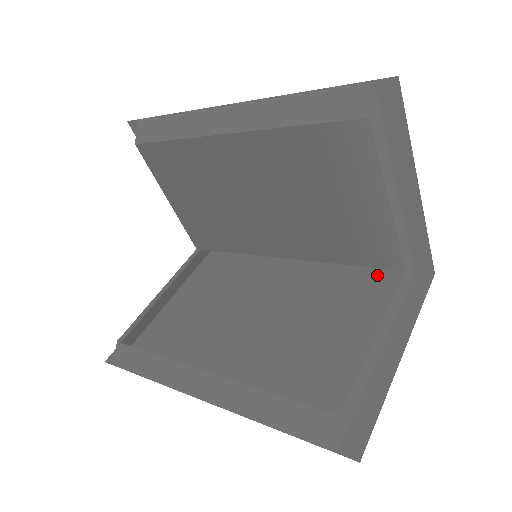
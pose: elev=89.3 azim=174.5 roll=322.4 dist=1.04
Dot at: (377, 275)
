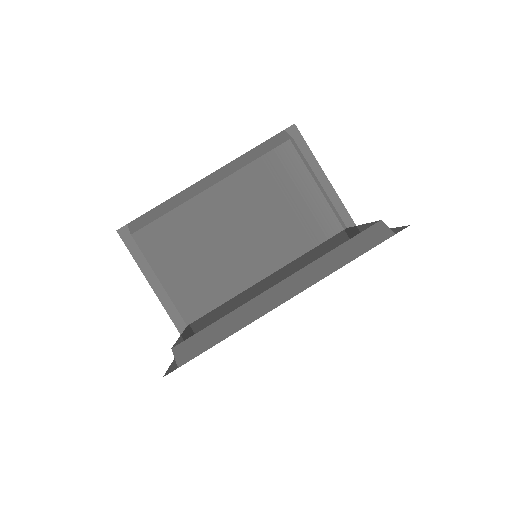
Dot at: (334, 236)
